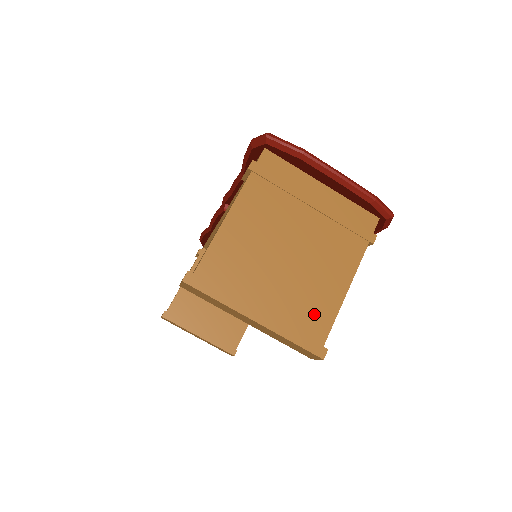
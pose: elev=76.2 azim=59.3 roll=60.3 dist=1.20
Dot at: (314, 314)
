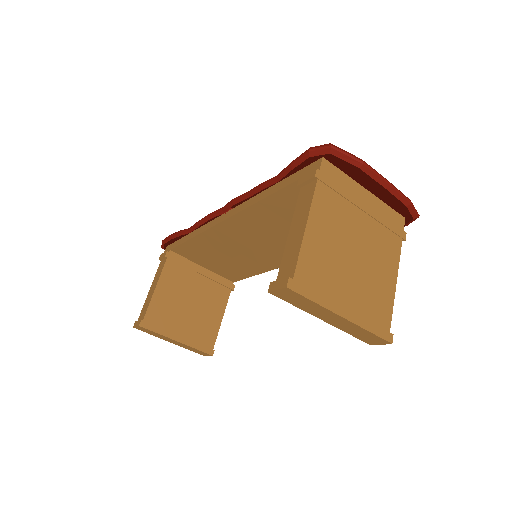
Dot at: (380, 305)
